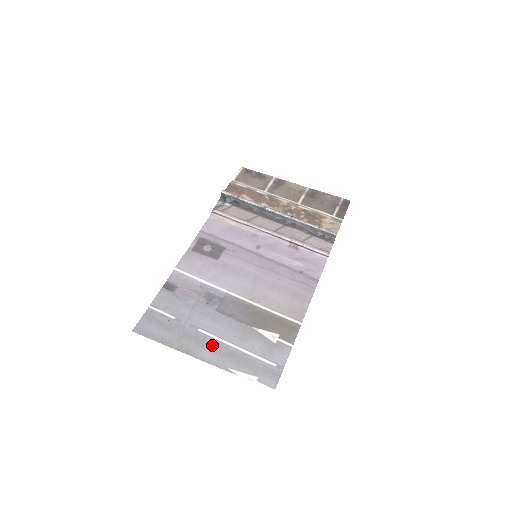
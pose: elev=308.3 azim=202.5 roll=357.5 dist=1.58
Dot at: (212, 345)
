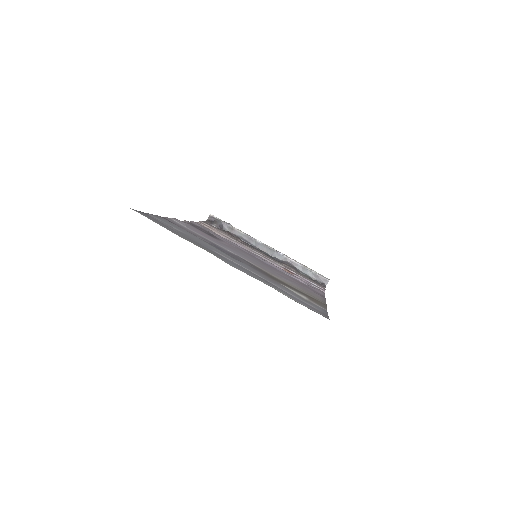
Dot at: (236, 264)
